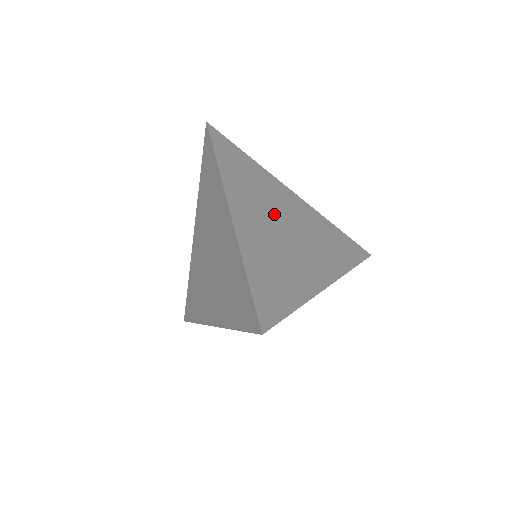
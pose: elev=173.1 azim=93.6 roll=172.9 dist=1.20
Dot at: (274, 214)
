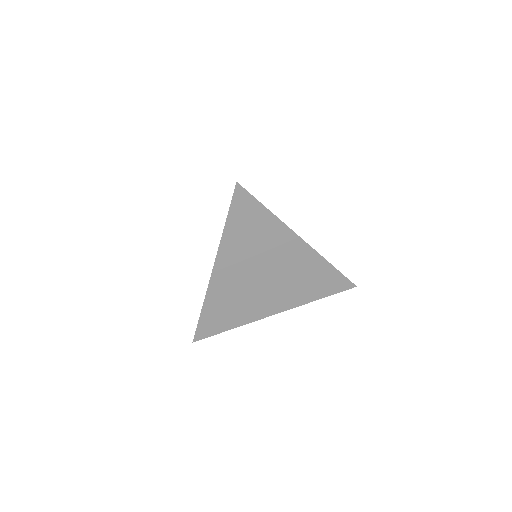
Dot at: occluded
